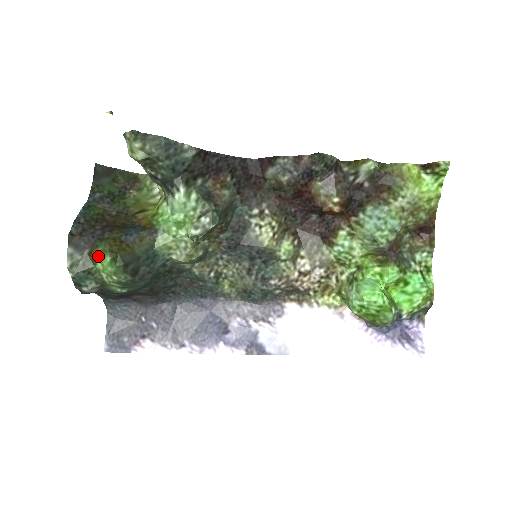
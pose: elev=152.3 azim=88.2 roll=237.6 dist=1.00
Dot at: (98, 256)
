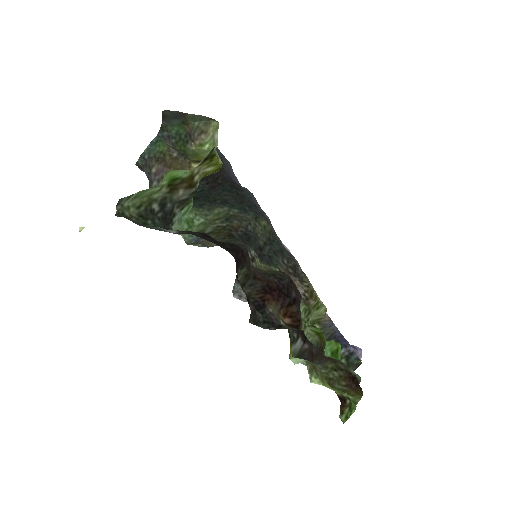
Dot at: occluded
